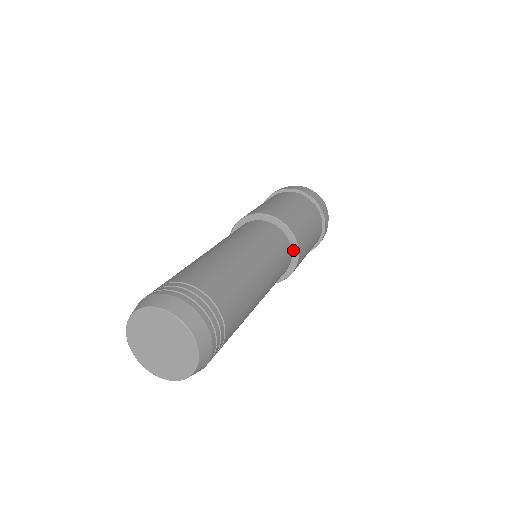
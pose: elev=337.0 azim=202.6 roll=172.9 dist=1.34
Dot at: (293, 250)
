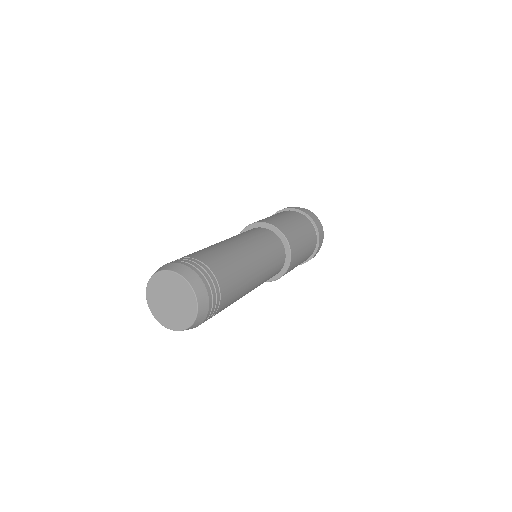
Dot at: (278, 274)
